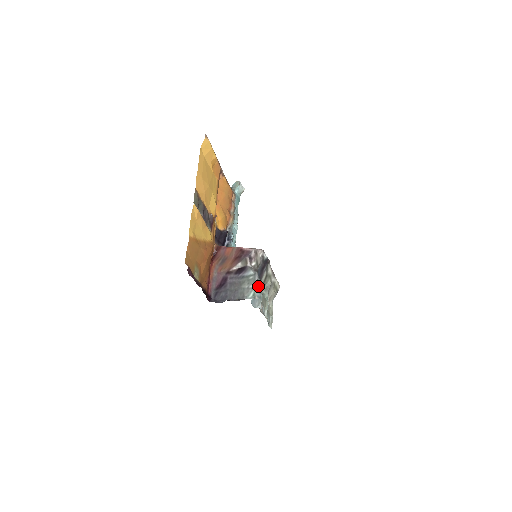
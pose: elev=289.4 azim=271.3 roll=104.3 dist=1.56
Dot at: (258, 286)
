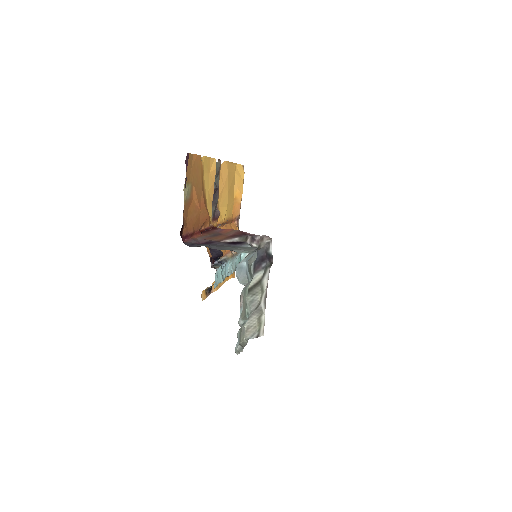
Dot at: (249, 270)
